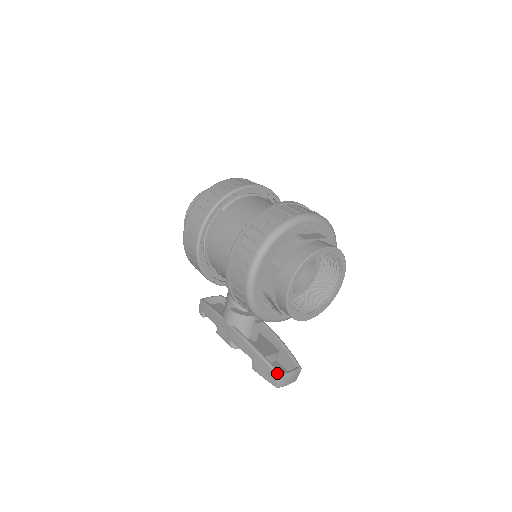
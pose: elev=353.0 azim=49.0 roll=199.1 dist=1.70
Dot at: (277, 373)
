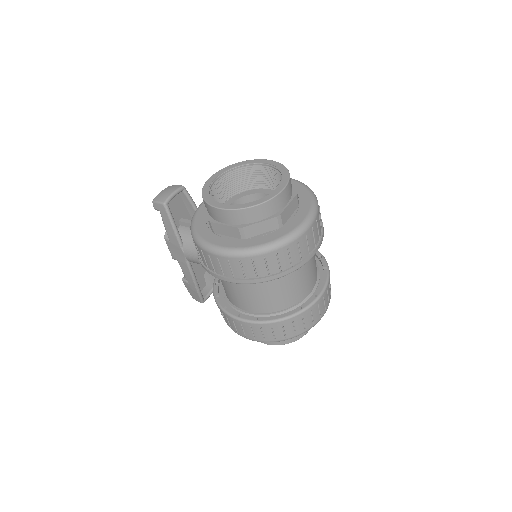
Dot at: (202, 302)
